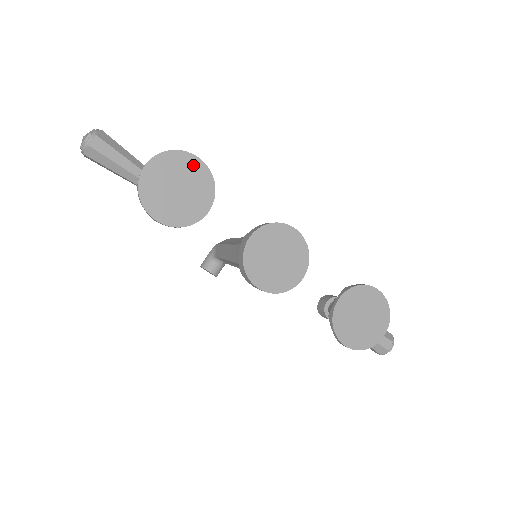
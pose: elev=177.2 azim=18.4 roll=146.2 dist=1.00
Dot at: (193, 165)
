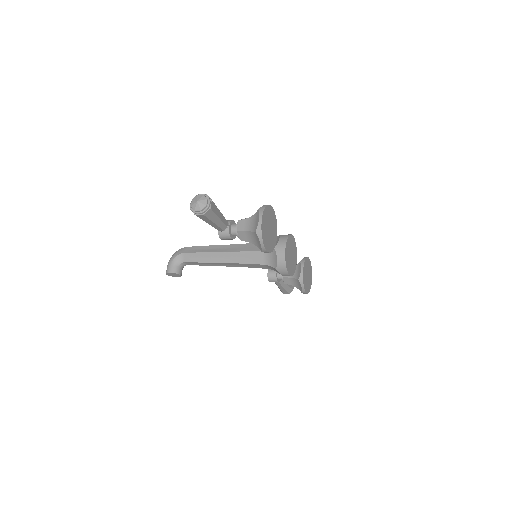
Dot at: (271, 212)
